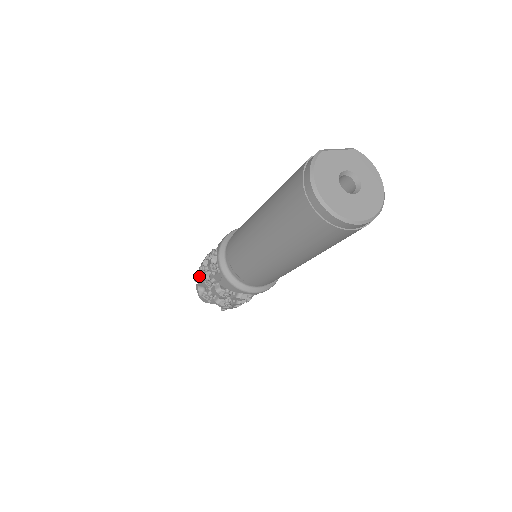
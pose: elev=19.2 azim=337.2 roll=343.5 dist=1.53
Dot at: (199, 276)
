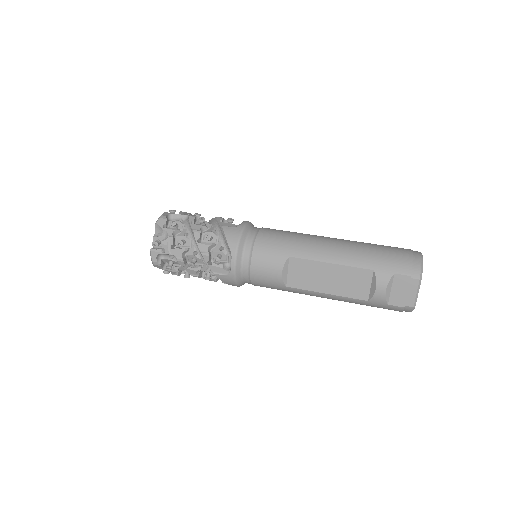
Dot at: occluded
